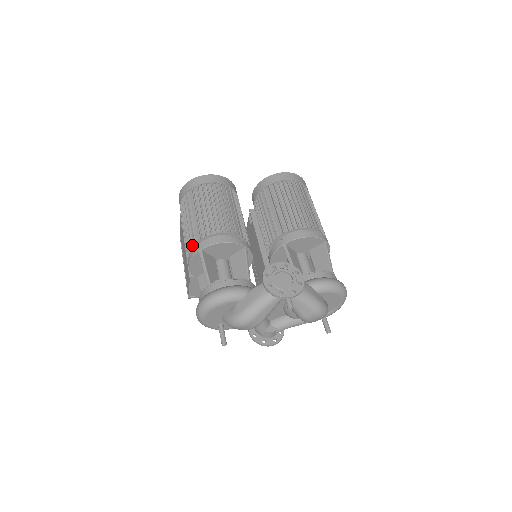
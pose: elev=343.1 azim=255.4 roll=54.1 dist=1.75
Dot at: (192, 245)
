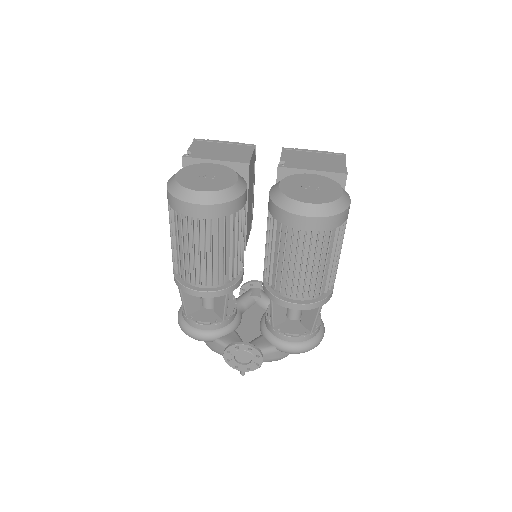
Dot at: (174, 269)
